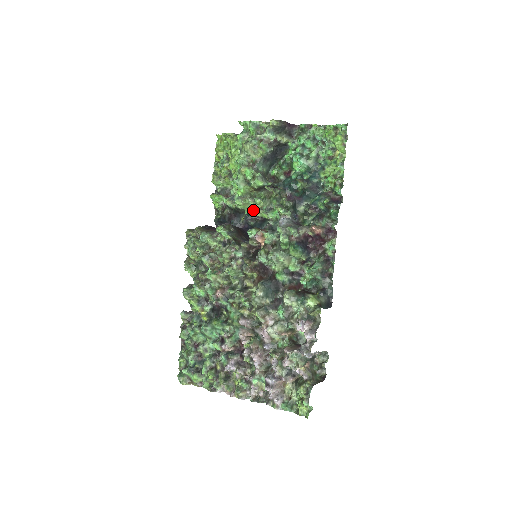
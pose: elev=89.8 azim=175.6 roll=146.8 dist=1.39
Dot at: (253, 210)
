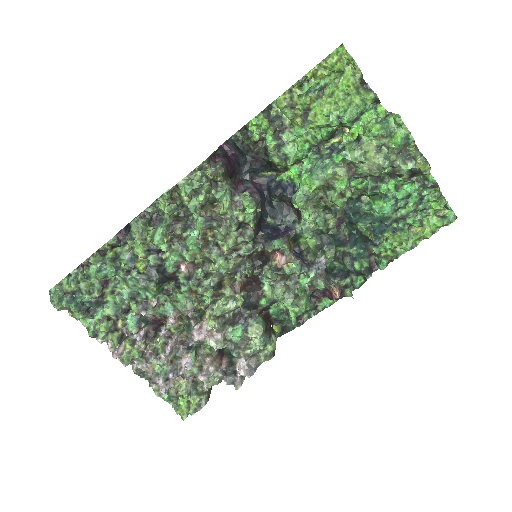
Dot at: occluded
